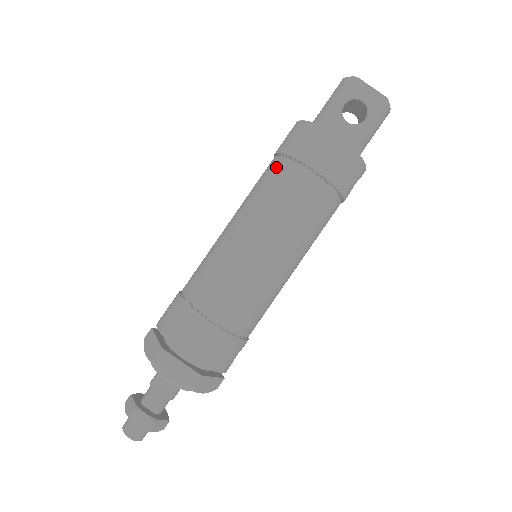
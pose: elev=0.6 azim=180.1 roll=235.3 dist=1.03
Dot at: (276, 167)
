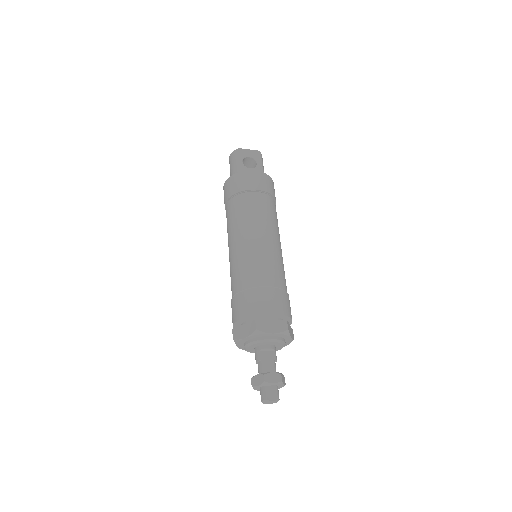
Dot at: (236, 202)
